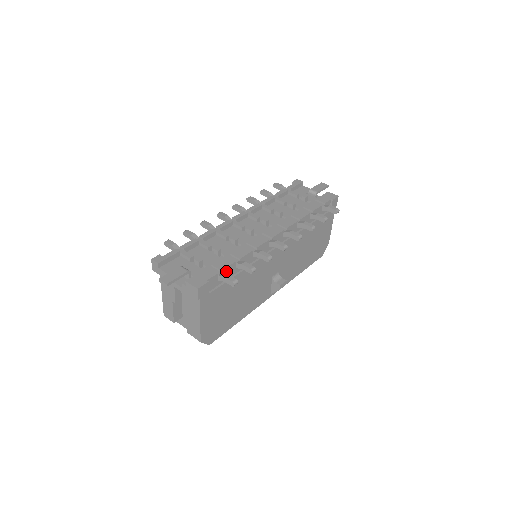
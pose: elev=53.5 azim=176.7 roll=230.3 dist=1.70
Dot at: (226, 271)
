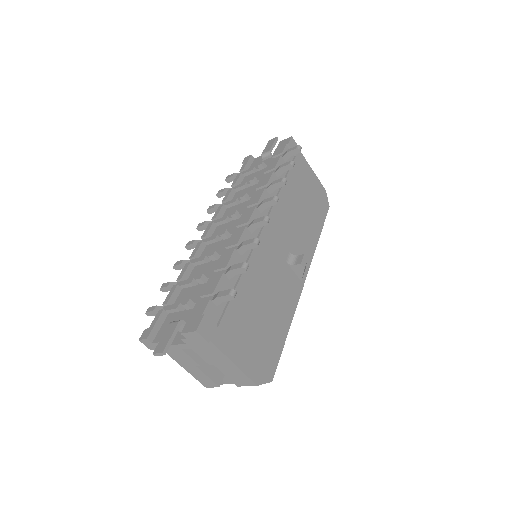
Dot at: (219, 290)
